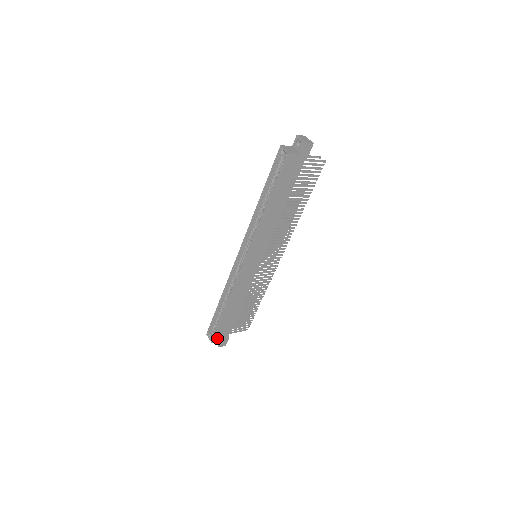
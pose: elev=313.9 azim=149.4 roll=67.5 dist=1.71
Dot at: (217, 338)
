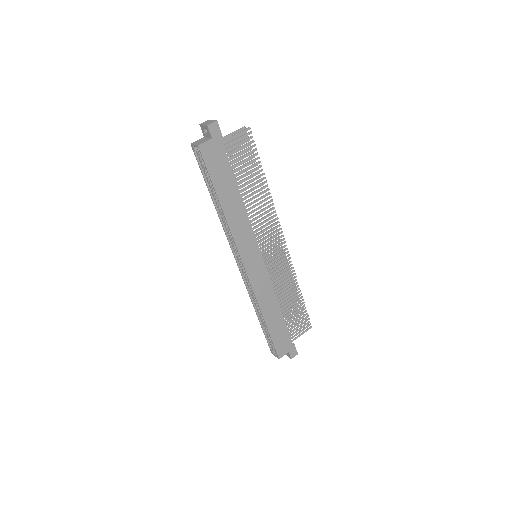
Dot at: (281, 352)
